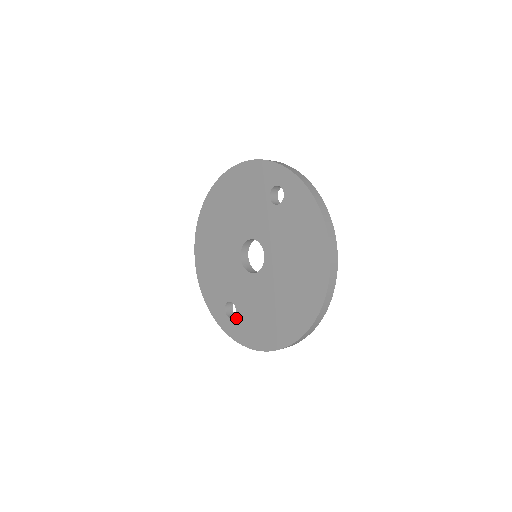
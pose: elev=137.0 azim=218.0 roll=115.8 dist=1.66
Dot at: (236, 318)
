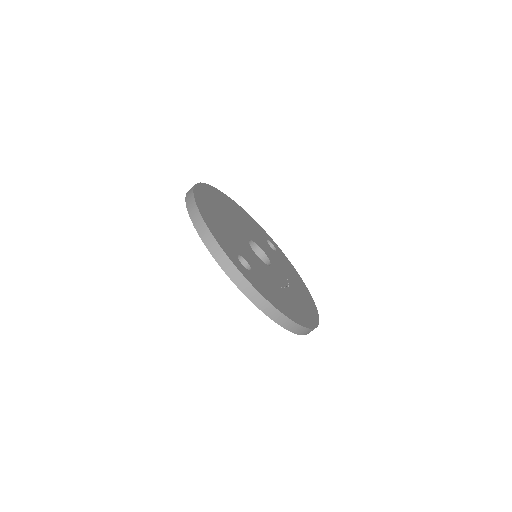
Dot at: occluded
